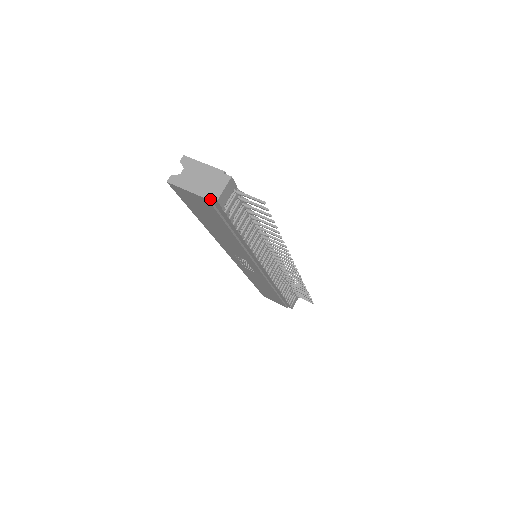
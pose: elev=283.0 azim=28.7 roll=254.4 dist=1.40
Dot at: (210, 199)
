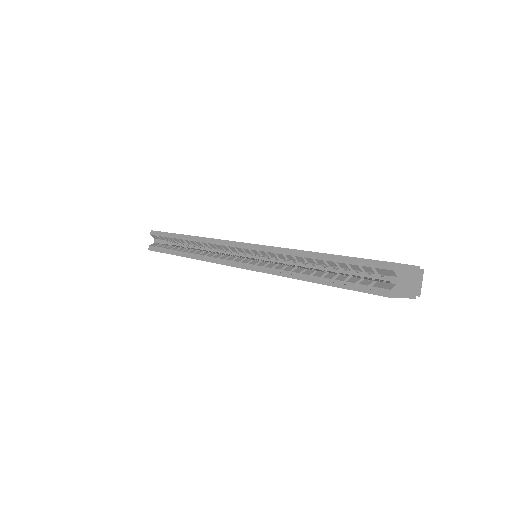
Dot at: (412, 296)
